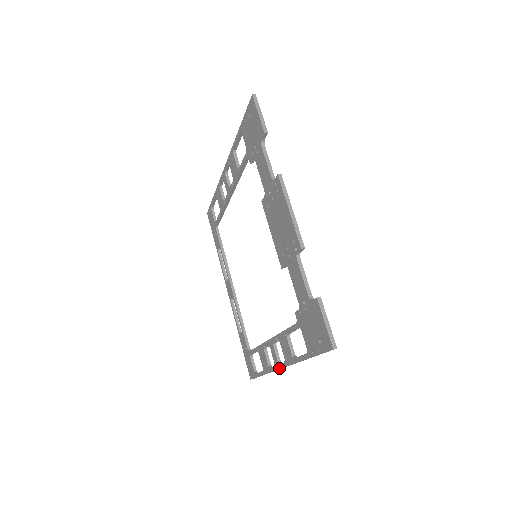
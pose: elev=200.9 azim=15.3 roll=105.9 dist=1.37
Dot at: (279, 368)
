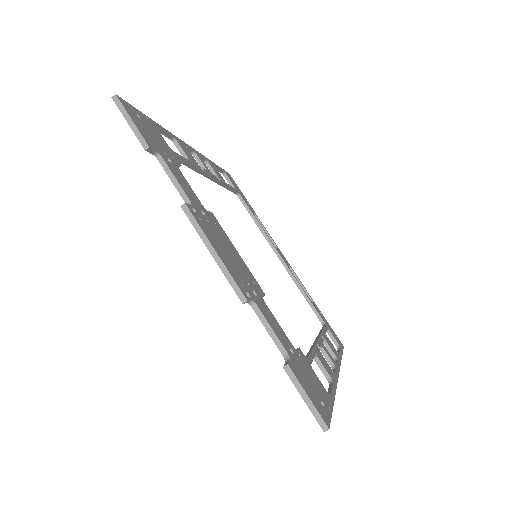
Dot at: occluded
